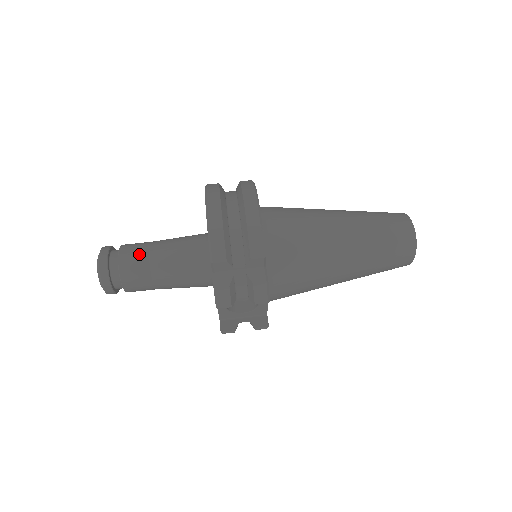
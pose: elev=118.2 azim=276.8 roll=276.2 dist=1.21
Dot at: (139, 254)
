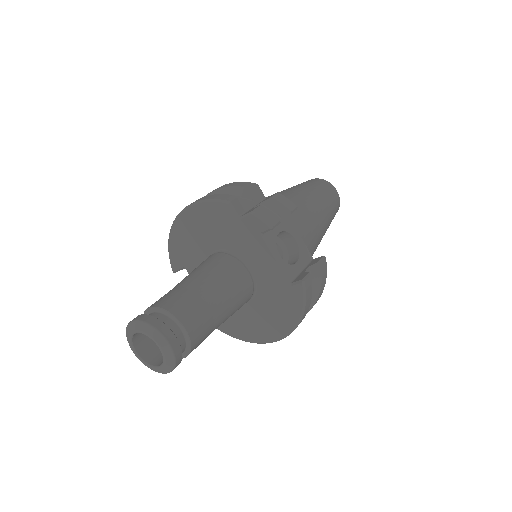
Dot at: (167, 294)
